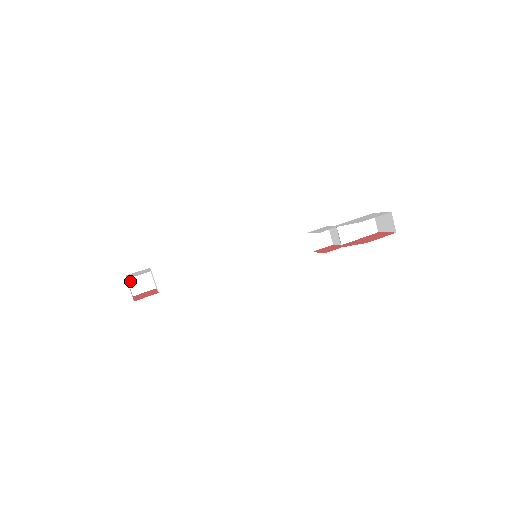
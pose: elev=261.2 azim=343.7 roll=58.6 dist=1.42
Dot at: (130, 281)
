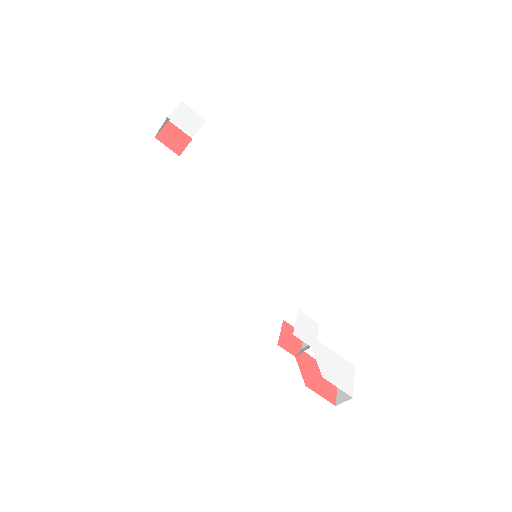
Dot at: occluded
